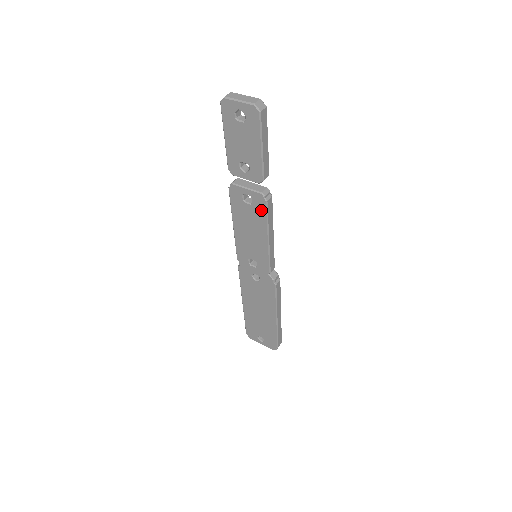
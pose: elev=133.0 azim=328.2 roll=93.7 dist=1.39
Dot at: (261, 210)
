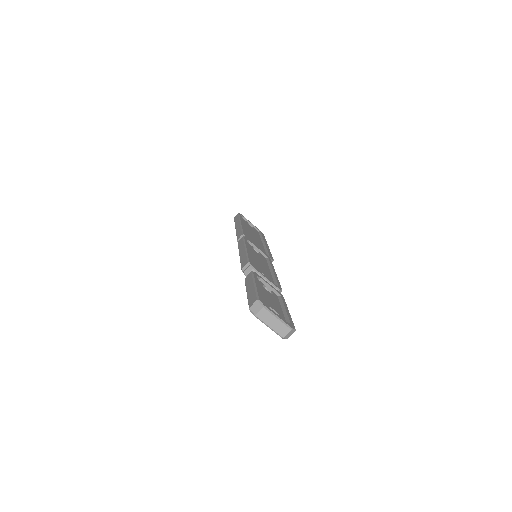
Dot at: occluded
